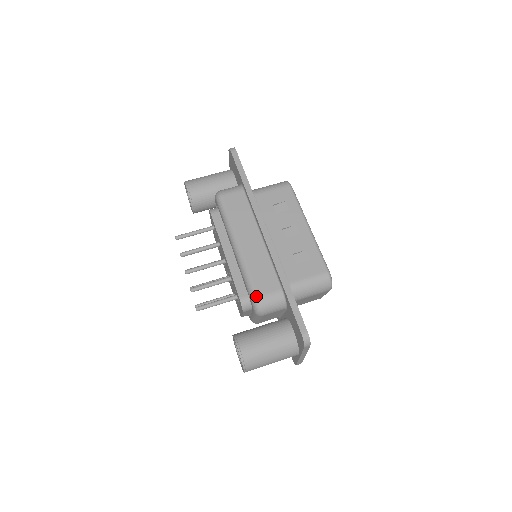
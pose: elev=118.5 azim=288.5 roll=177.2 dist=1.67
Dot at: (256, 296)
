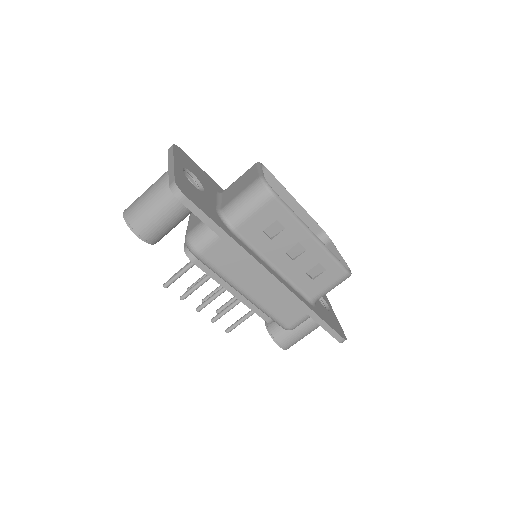
Dot at: (286, 328)
